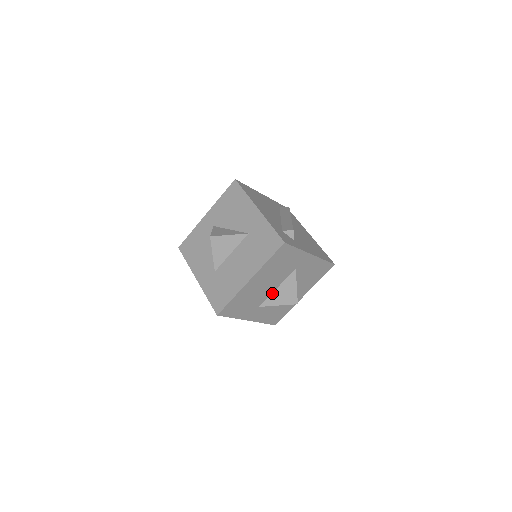
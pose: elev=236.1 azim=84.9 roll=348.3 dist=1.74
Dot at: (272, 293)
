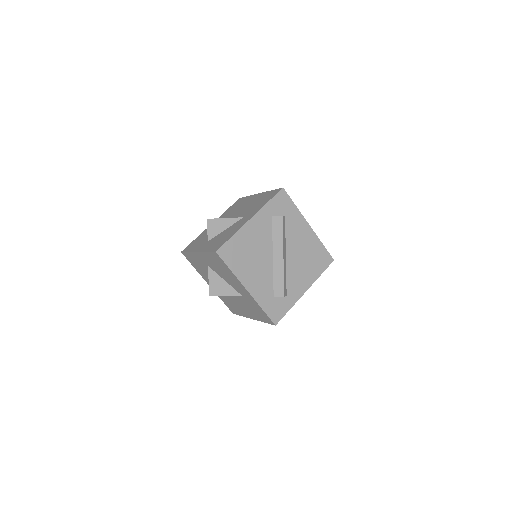
Dot at: occluded
